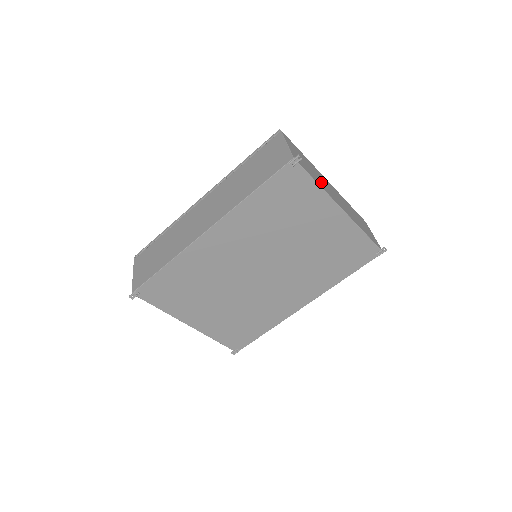
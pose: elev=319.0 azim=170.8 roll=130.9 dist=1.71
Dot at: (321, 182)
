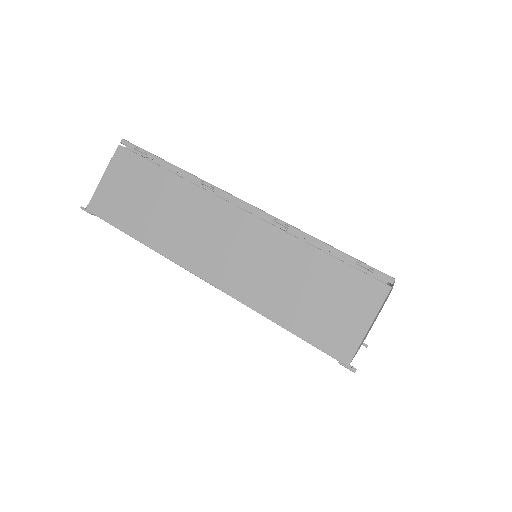
Dot at: occluded
